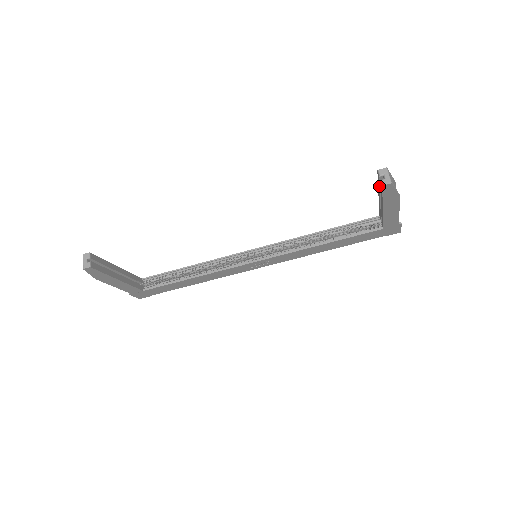
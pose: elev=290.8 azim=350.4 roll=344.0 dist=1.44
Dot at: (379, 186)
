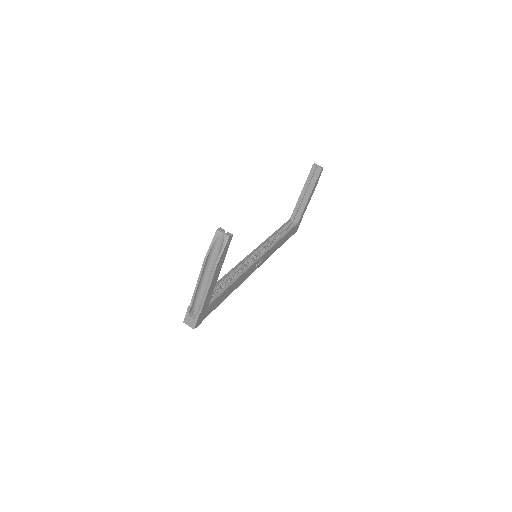
Dot at: (311, 178)
